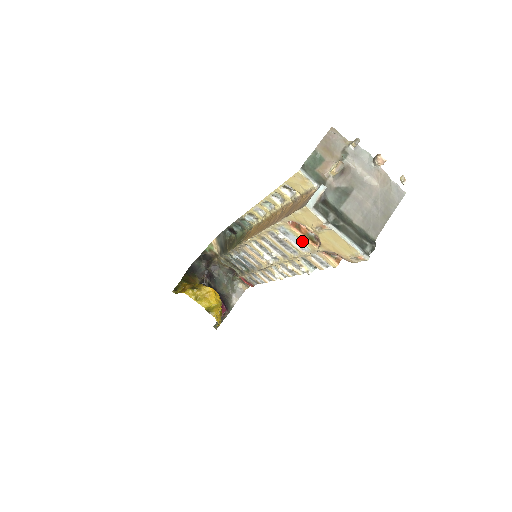
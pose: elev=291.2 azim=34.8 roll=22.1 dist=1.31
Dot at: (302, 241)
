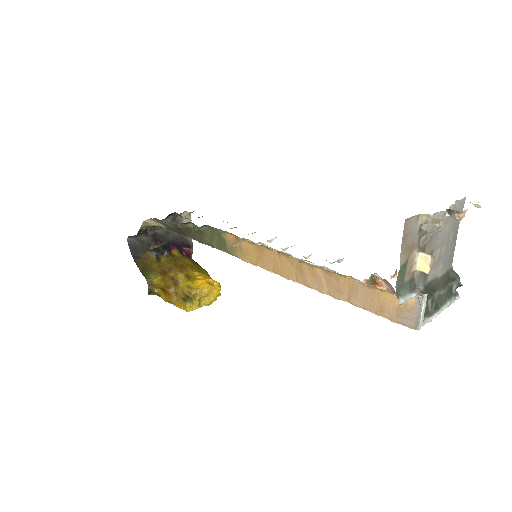
Dot at: occluded
